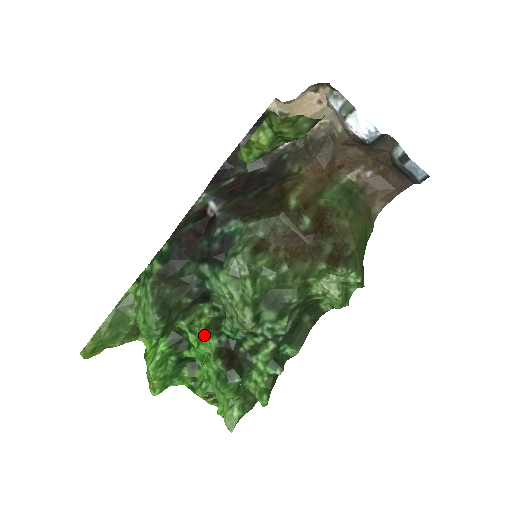
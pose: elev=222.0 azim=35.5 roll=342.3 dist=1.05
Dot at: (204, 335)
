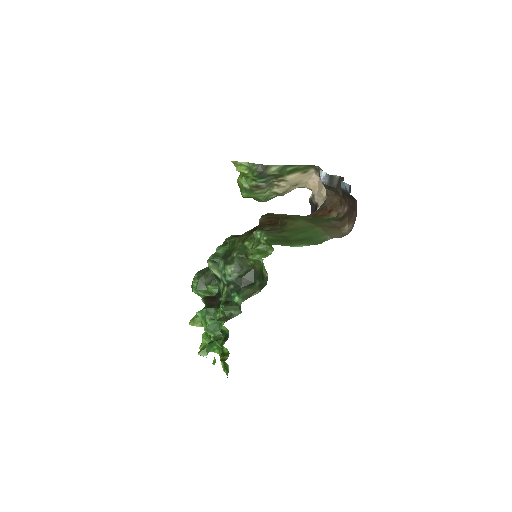
Dot at: occluded
